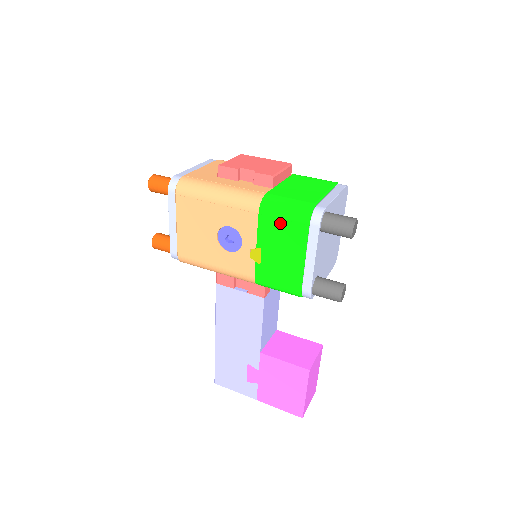
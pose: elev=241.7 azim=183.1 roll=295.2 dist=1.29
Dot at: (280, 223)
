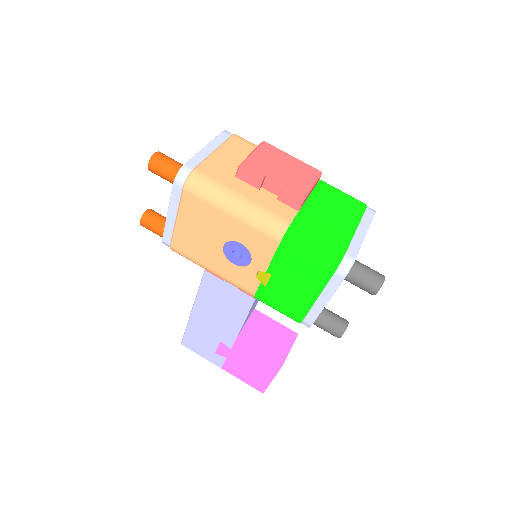
Dot at: (301, 261)
